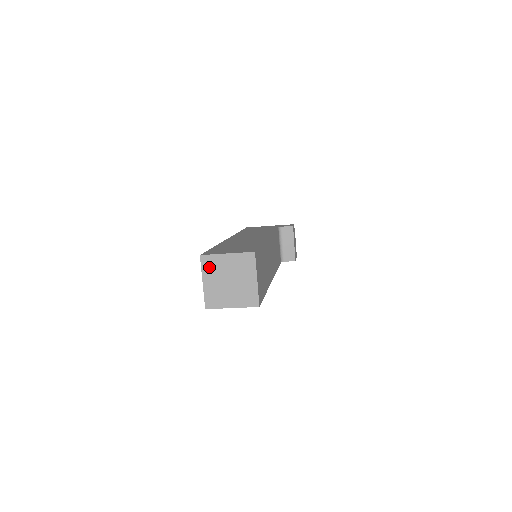
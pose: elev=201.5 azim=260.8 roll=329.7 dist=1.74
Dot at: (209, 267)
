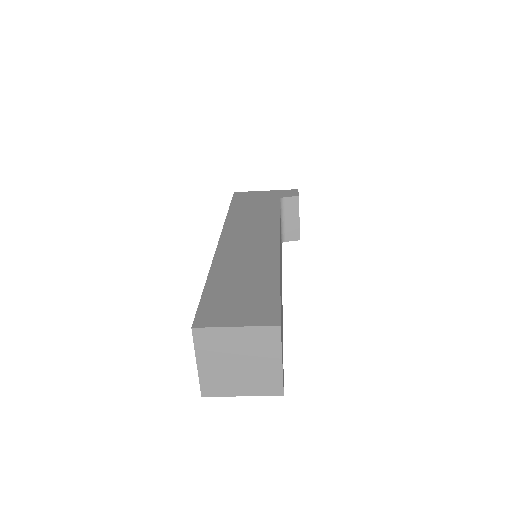
Dot at: (206, 344)
